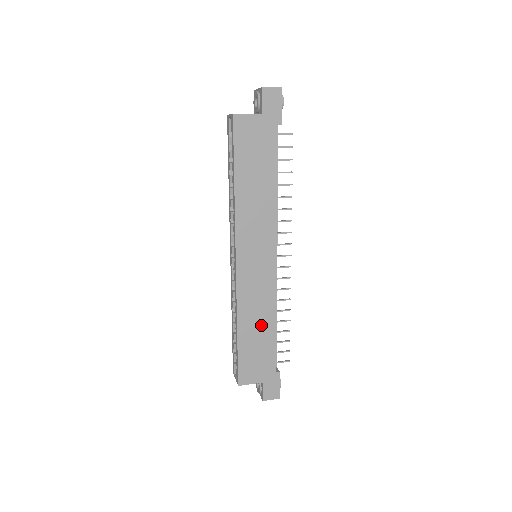
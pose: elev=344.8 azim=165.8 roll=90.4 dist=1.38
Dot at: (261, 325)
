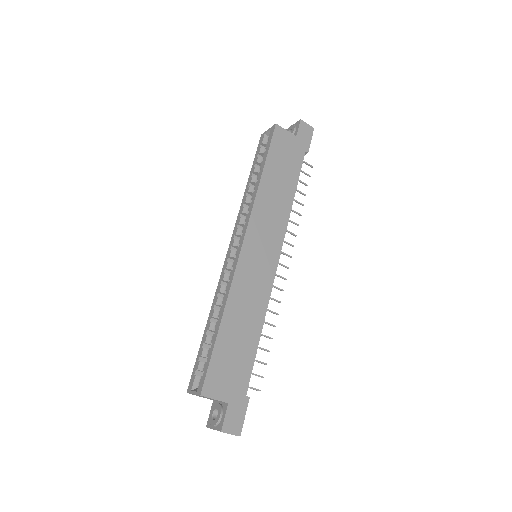
Dot at: (246, 326)
